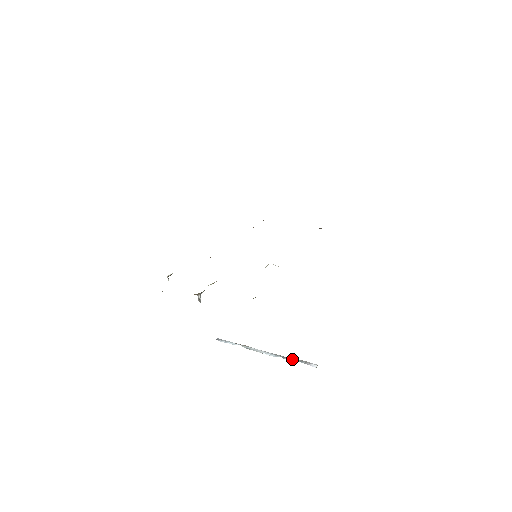
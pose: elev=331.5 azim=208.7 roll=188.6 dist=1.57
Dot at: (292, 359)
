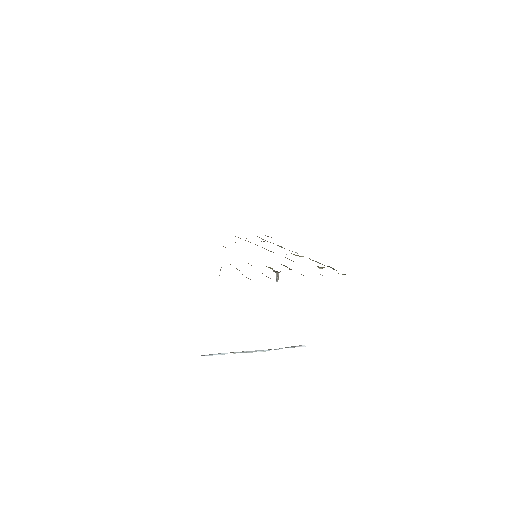
Dot at: occluded
